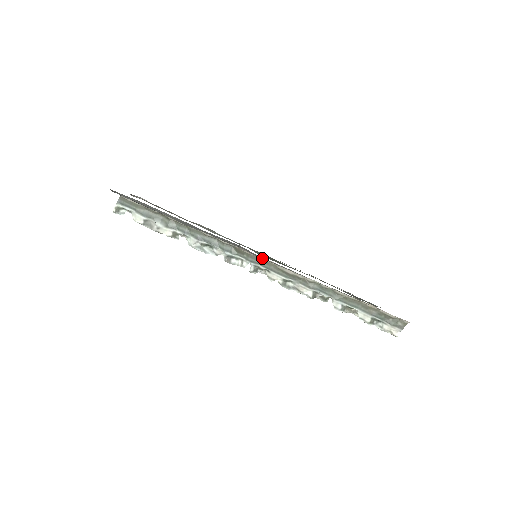
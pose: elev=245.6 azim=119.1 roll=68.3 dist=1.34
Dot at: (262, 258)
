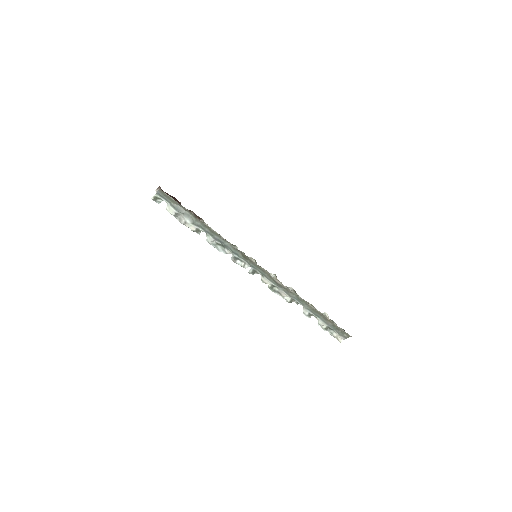
Dot at: occluded
